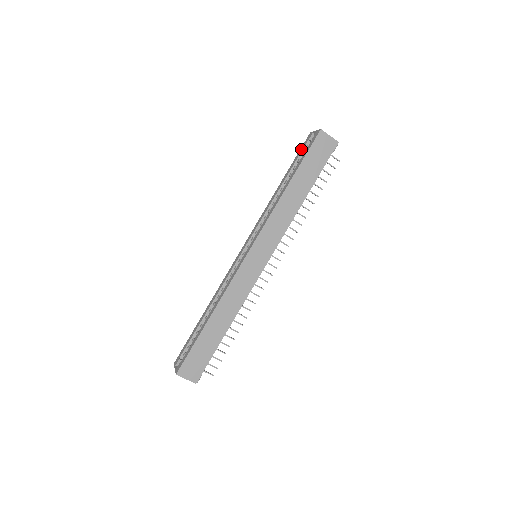
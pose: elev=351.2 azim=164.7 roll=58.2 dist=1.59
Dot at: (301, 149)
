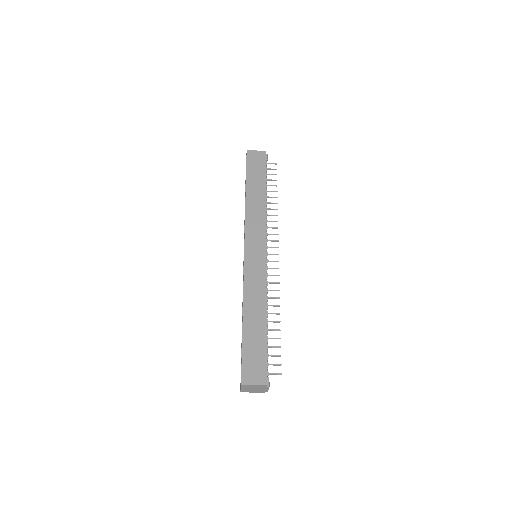
Dot at: occluded
